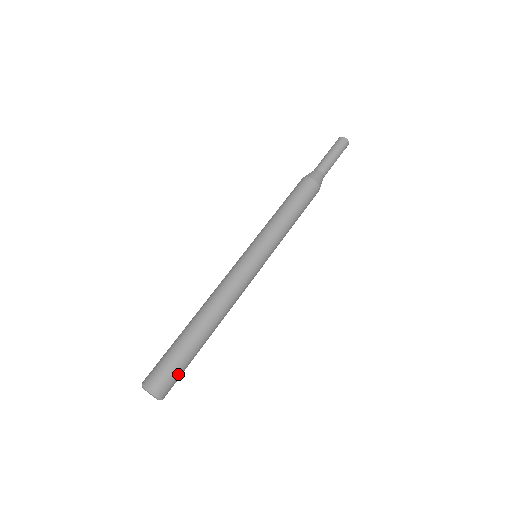
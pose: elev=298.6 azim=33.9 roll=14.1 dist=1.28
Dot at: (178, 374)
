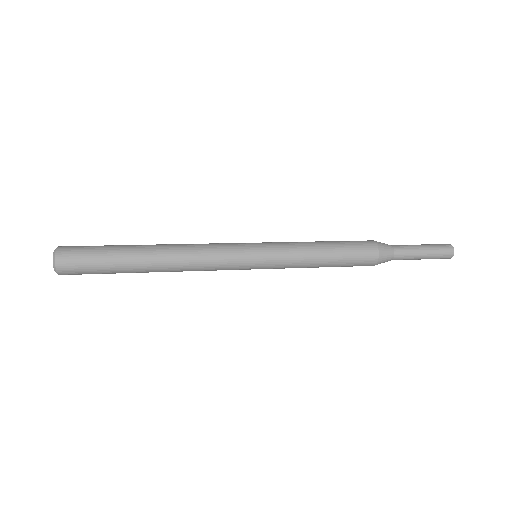
Dot at: (88, 252)
